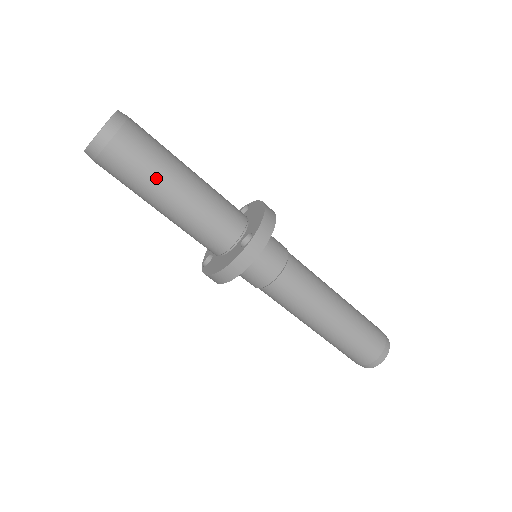
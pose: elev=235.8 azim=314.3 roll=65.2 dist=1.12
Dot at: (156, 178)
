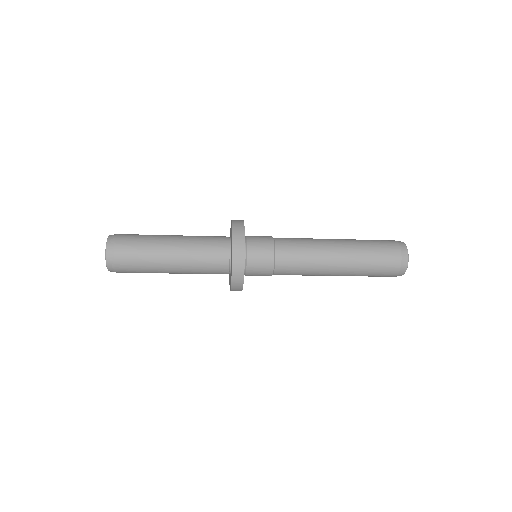
Dot at: occluded
